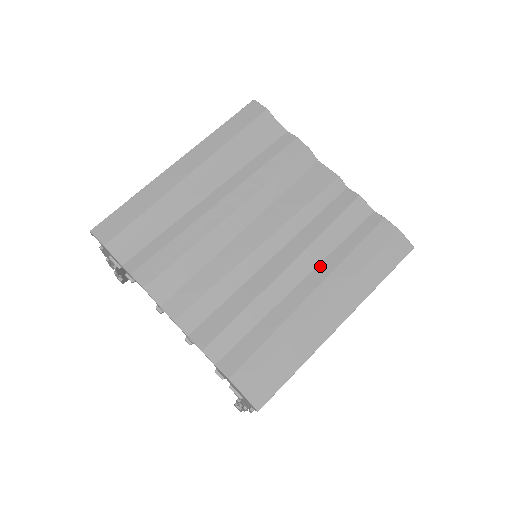
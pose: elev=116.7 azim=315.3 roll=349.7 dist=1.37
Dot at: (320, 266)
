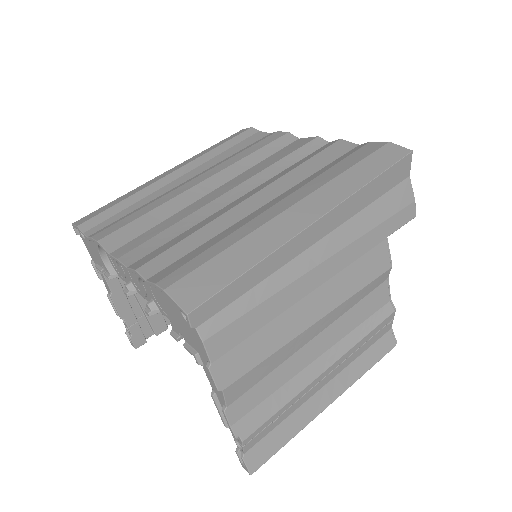
Dot at: (292, 188)
